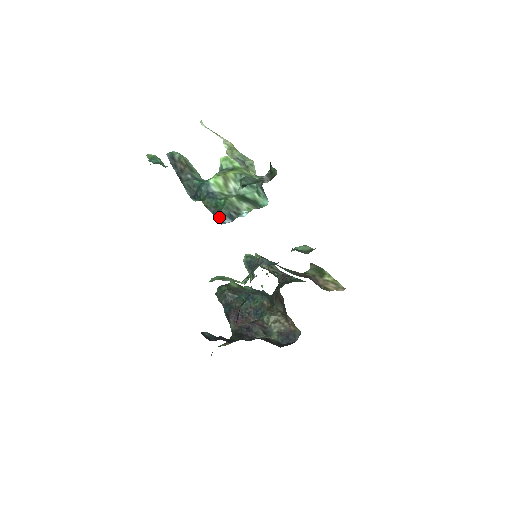
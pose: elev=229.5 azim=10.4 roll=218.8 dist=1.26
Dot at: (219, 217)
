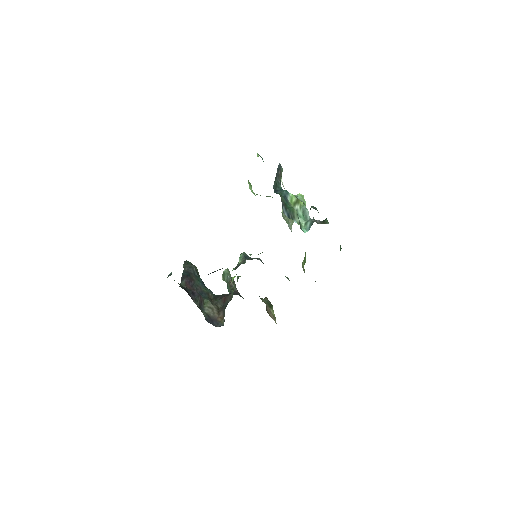
Dot at: (284, 209)
